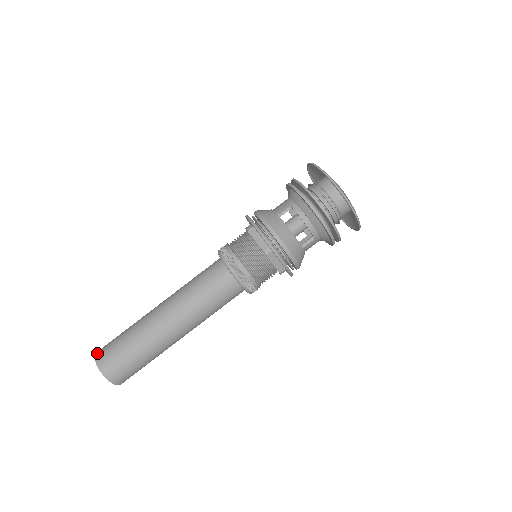
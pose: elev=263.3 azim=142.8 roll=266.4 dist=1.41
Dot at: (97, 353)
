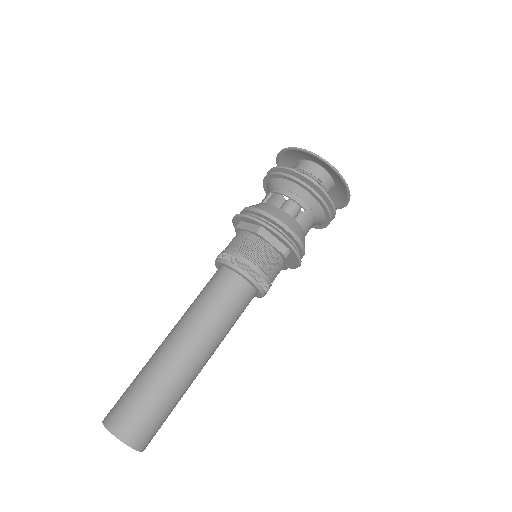
Dot at: (105, 417)
